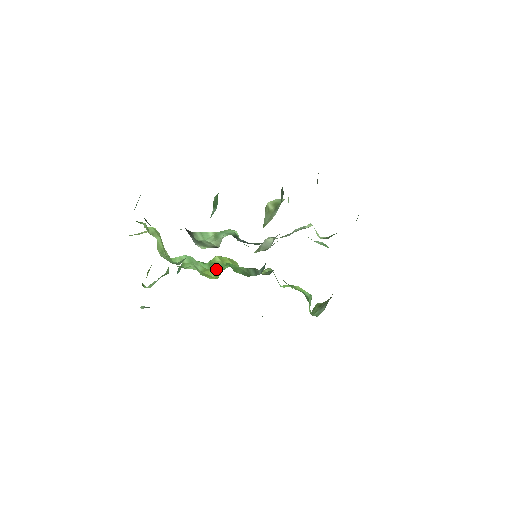
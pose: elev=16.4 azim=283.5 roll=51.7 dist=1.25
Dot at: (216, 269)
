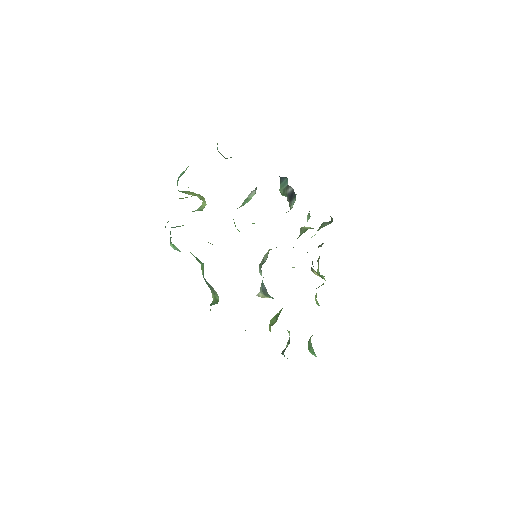
Dot at: occluded
